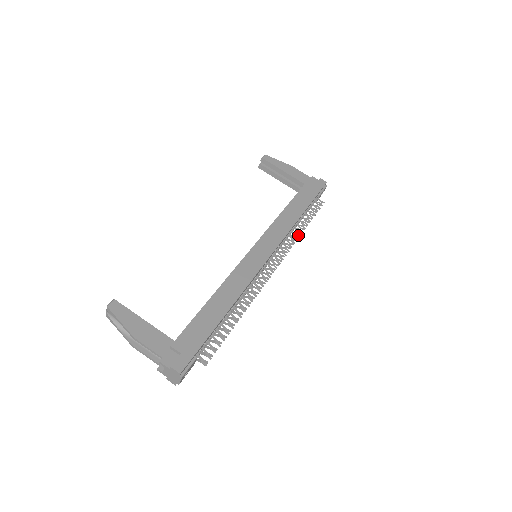
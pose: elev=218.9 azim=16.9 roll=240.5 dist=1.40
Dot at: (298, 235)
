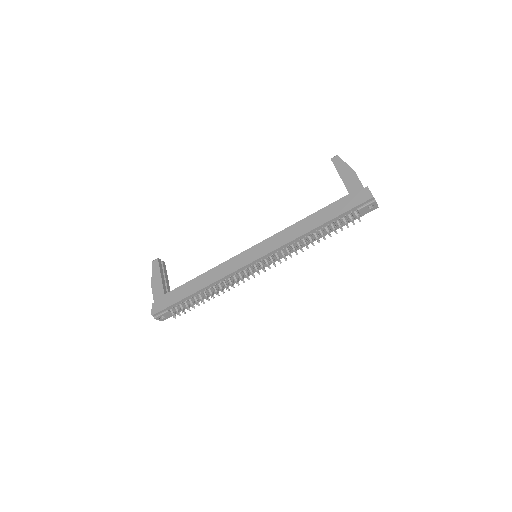
Dot at: (307, 247)
